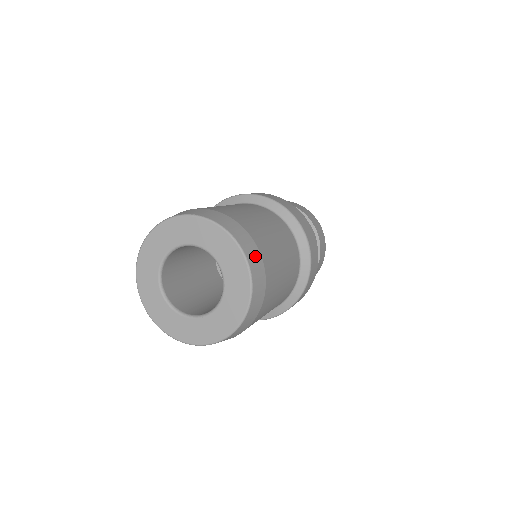
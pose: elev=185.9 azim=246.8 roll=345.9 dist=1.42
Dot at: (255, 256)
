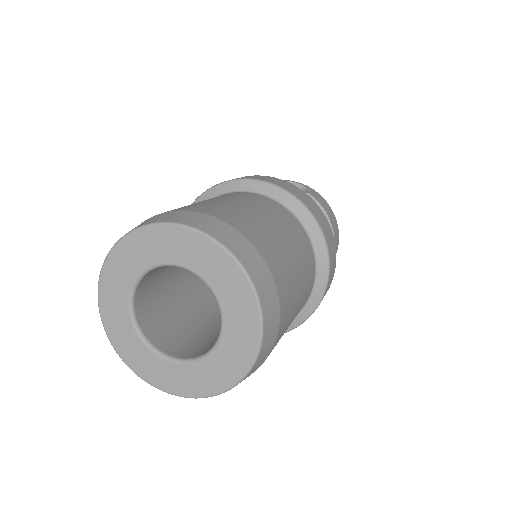
Dot at: (273, 314)
